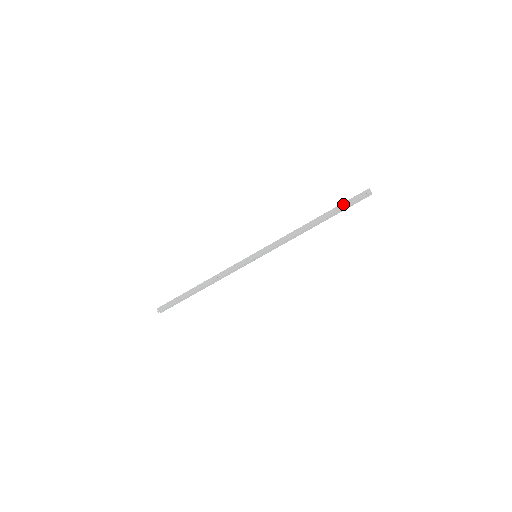
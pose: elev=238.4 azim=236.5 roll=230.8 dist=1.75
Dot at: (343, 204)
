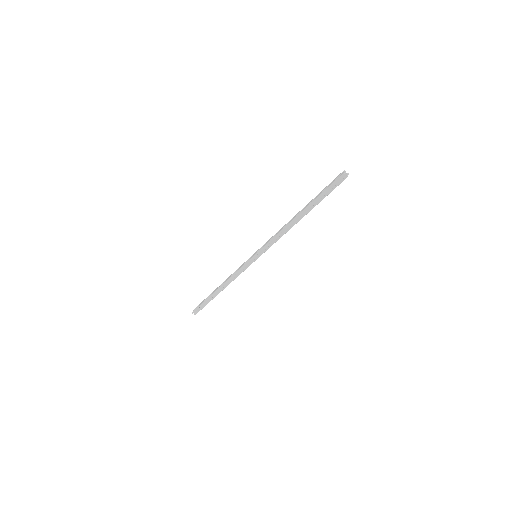
Dot at: (322, 195)
